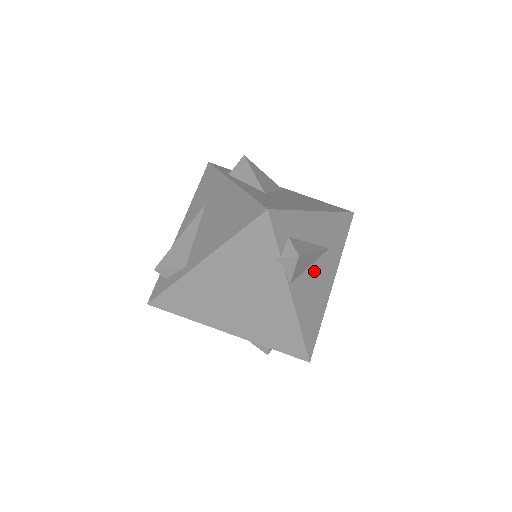
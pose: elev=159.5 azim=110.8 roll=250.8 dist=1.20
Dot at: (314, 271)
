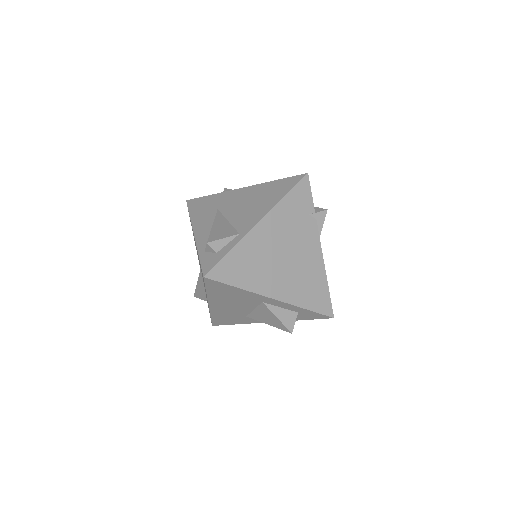
Dot at: occluded
